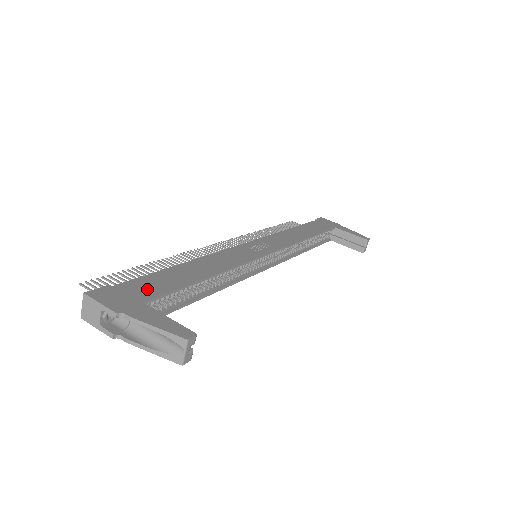
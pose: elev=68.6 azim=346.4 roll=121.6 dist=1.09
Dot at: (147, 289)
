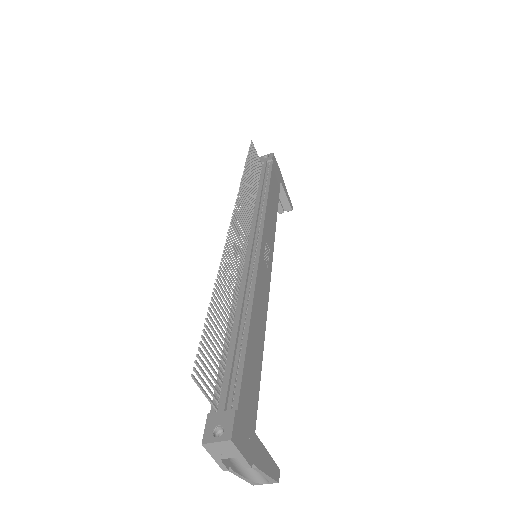
Dot at: (251, 401)
